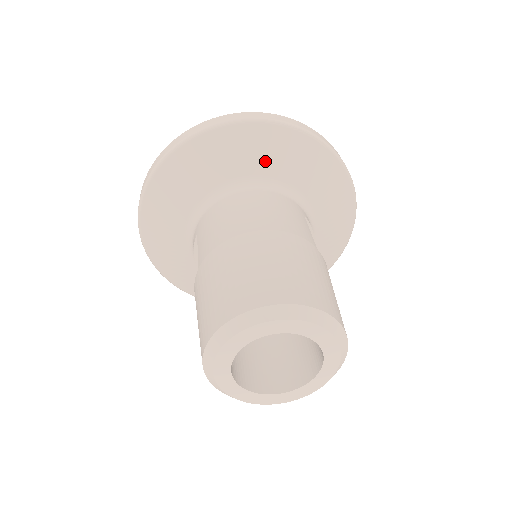
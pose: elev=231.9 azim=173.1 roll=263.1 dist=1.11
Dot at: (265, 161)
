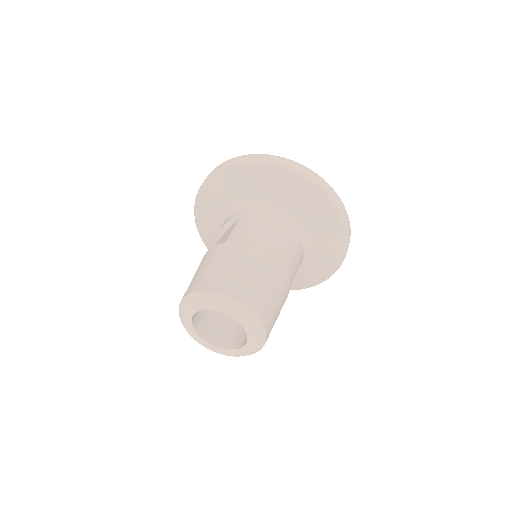
Dot at: (311, 218)
